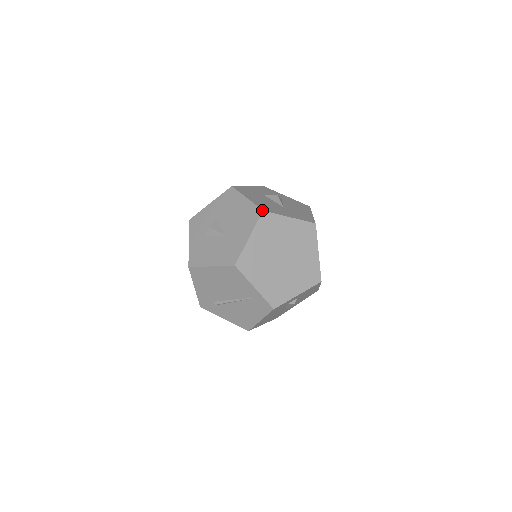
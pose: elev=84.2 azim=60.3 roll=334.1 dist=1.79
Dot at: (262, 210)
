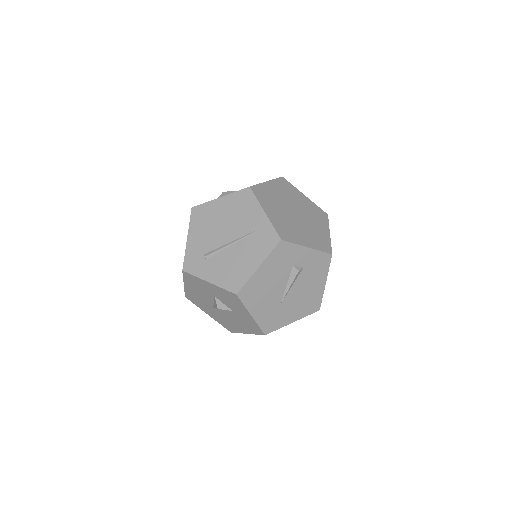
Dot at: occluded
